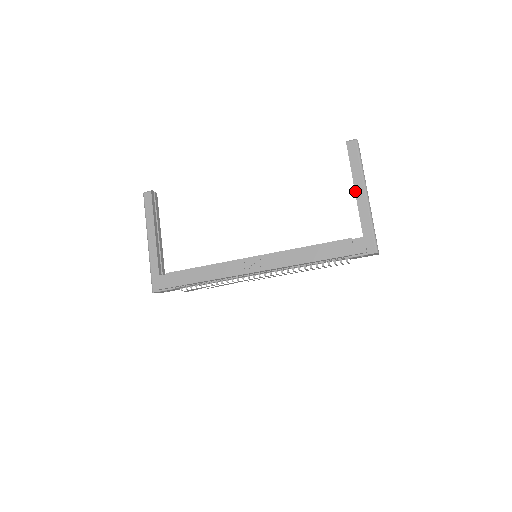
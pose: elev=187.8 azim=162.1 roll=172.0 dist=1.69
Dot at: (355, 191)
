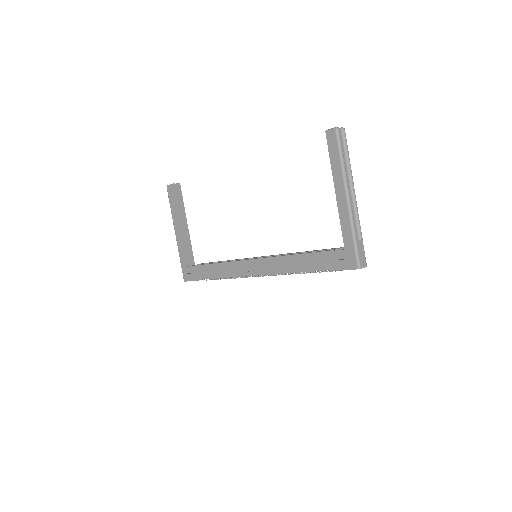
Dot at: occluded
